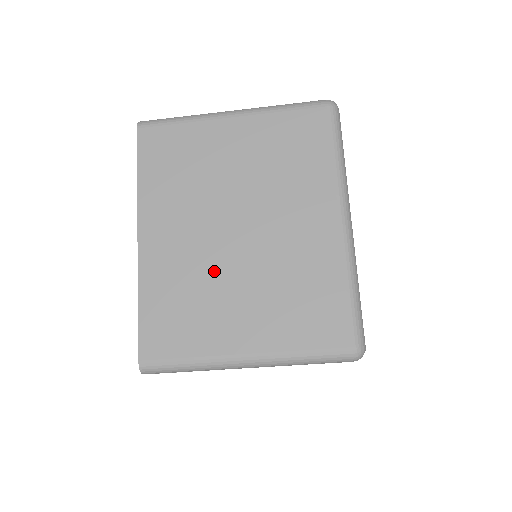
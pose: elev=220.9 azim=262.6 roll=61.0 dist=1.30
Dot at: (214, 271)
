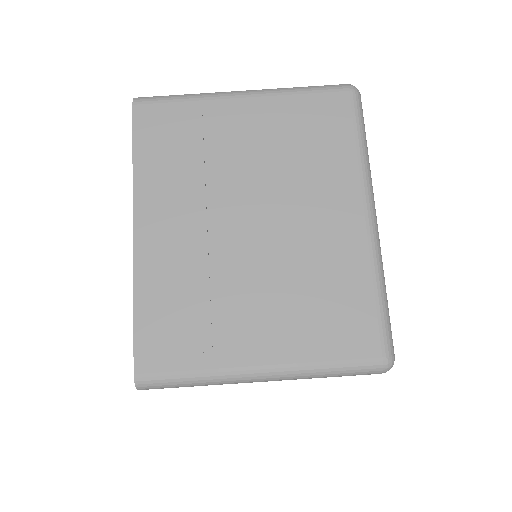
Dot at: occluded
